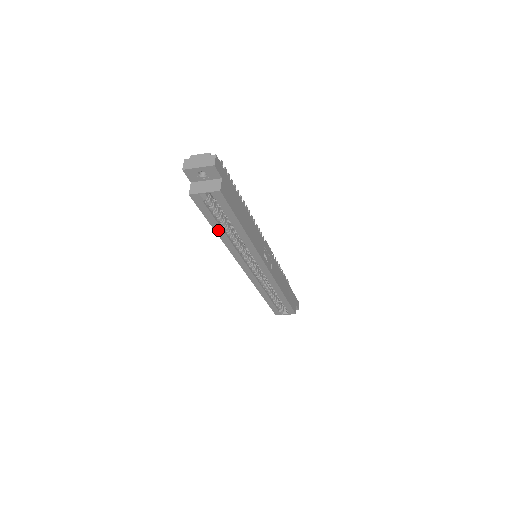
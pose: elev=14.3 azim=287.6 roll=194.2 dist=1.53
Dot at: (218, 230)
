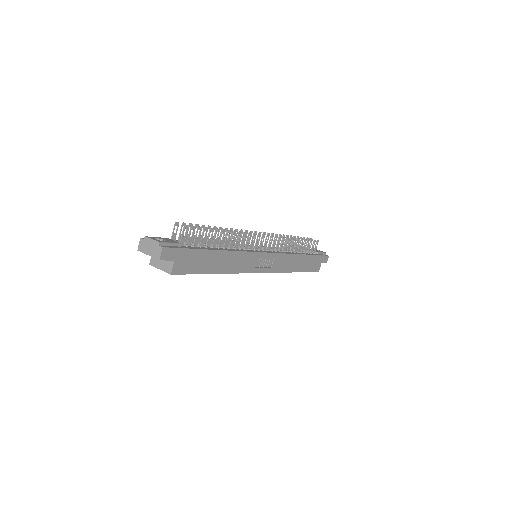
Dot at: occluded
